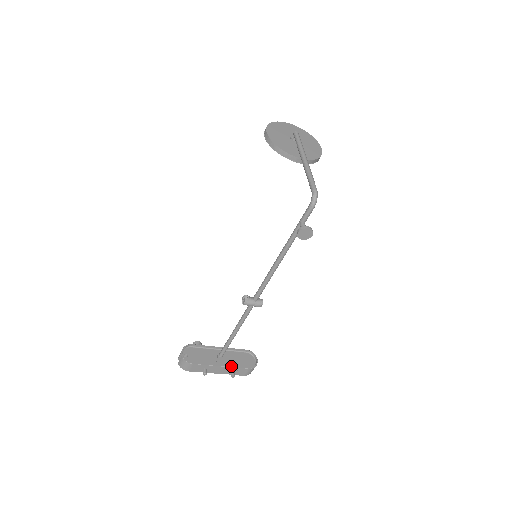
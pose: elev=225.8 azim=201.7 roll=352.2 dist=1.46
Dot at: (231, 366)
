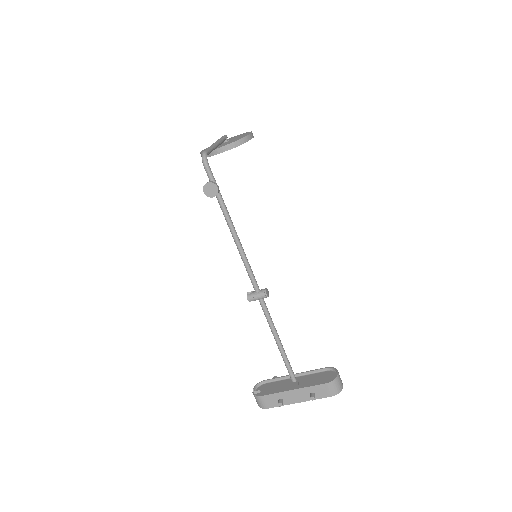
Dot at: (304, 387)
